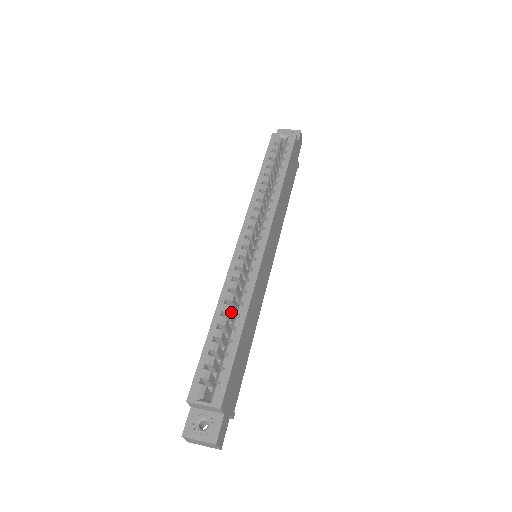
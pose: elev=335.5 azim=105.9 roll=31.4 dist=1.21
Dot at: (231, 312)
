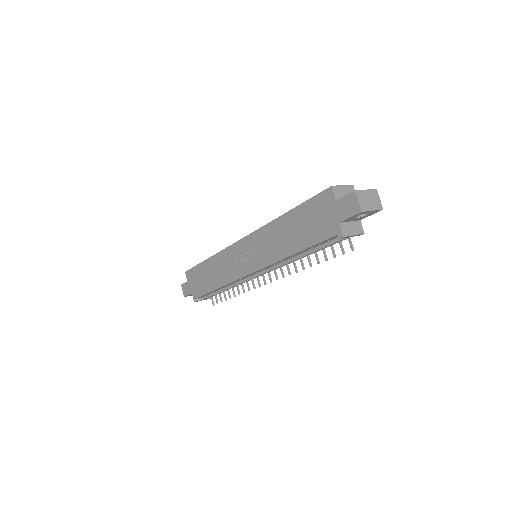
Dot at: occluded
